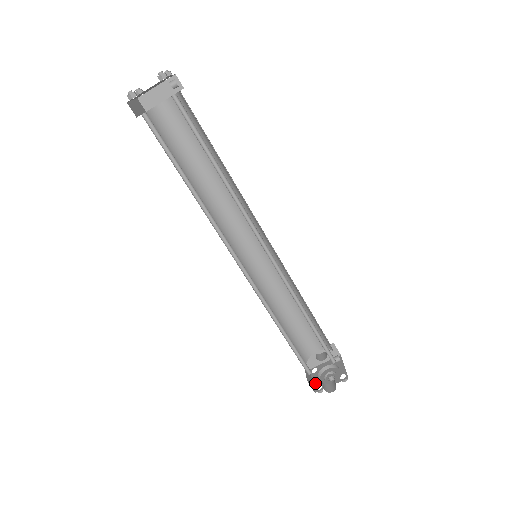
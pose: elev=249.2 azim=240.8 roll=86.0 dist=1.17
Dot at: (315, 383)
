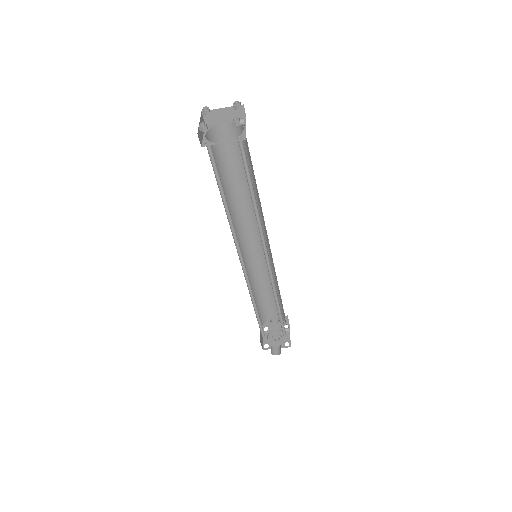
Dot at: (264, 341)
